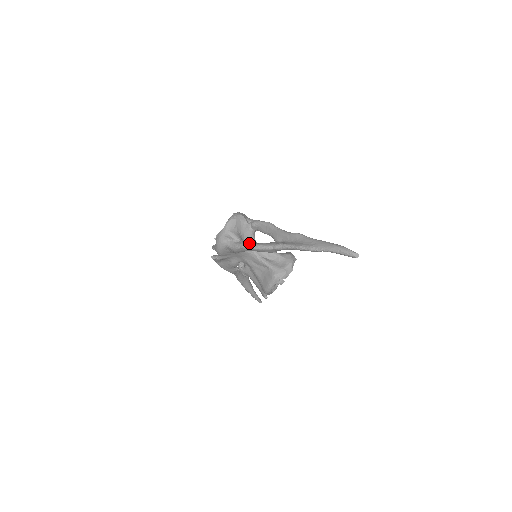
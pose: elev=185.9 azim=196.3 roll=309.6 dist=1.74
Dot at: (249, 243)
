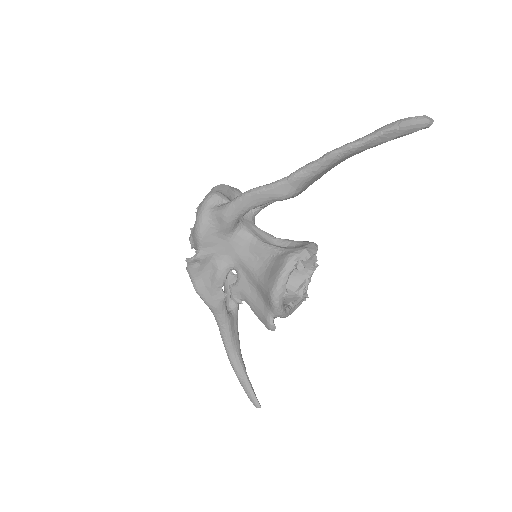
Dot at: (248, 191)
